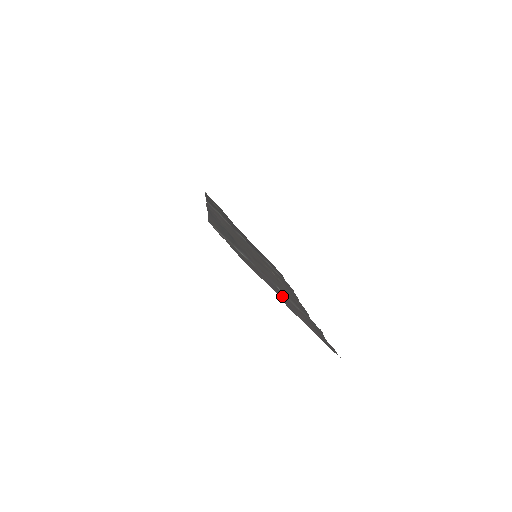
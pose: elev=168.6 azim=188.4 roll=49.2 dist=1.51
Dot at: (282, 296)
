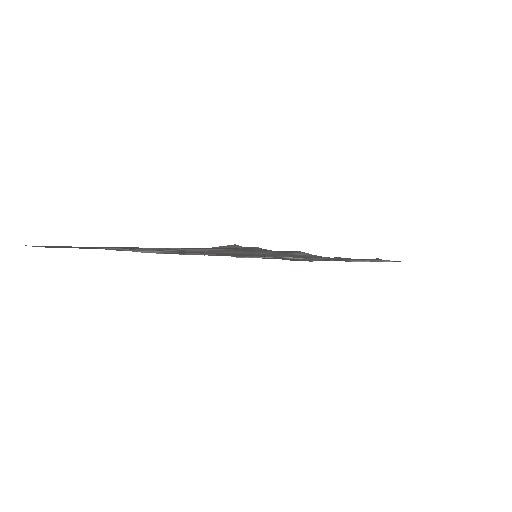
Dot at: occluded
